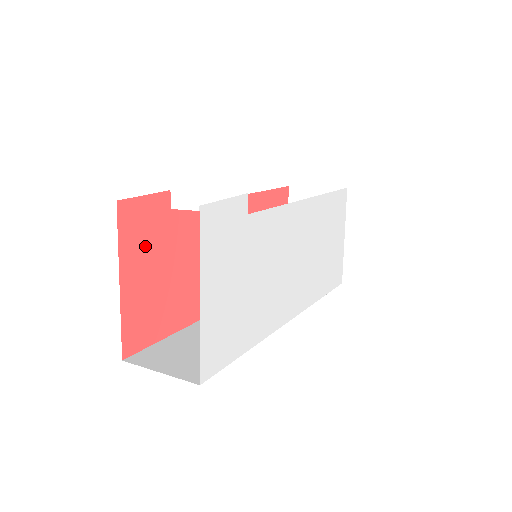
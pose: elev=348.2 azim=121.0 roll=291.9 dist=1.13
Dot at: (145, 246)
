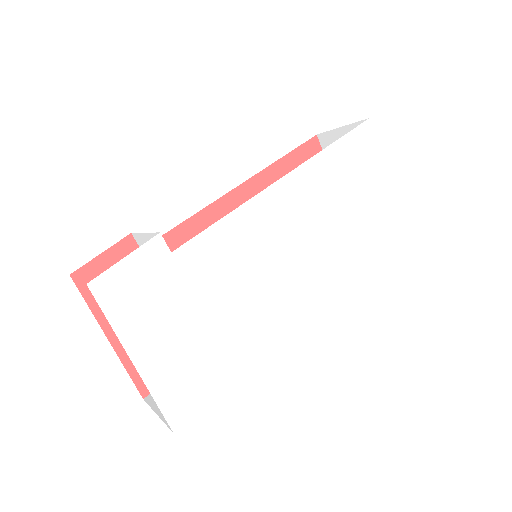
Dot at: occluded
